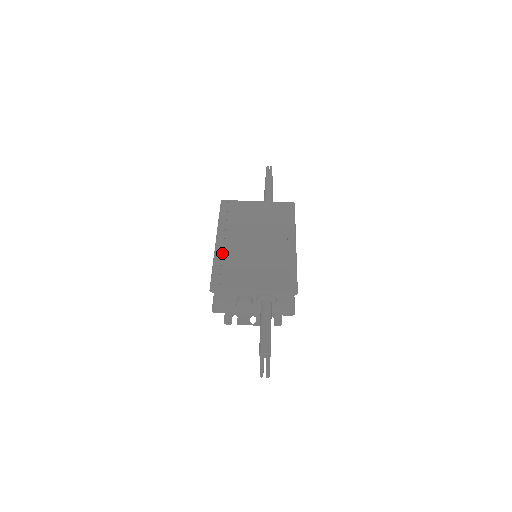
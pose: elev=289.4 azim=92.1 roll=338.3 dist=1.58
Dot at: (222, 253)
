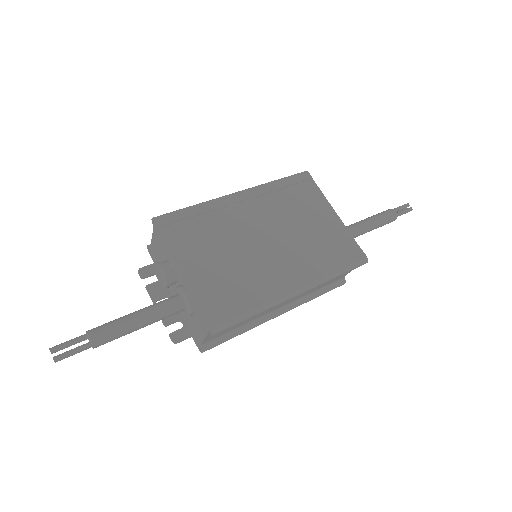
Dot at: (220, 207)
